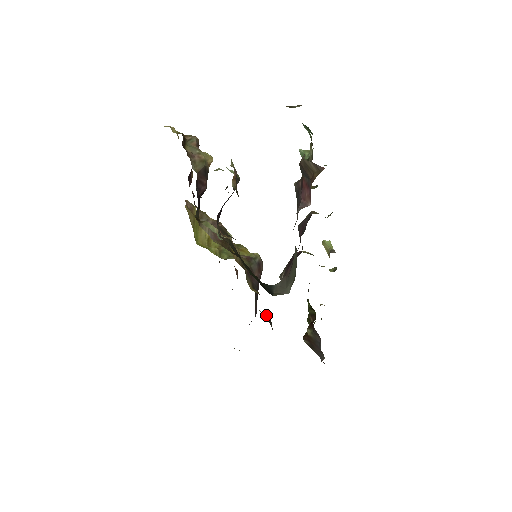
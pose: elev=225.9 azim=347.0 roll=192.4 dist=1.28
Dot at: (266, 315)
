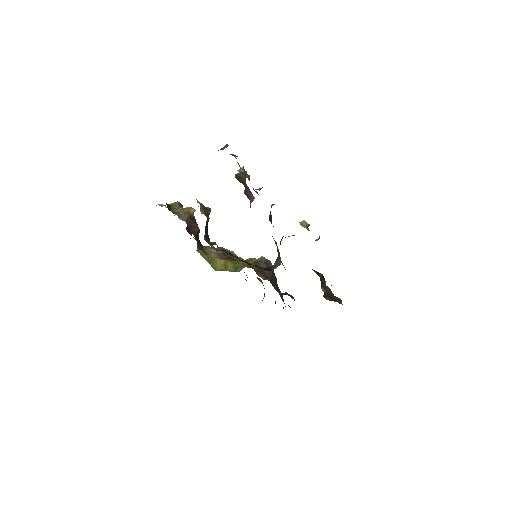
Dot at: (286, 293)
